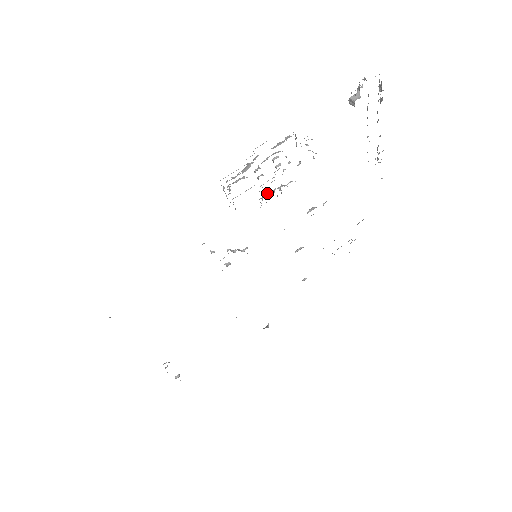
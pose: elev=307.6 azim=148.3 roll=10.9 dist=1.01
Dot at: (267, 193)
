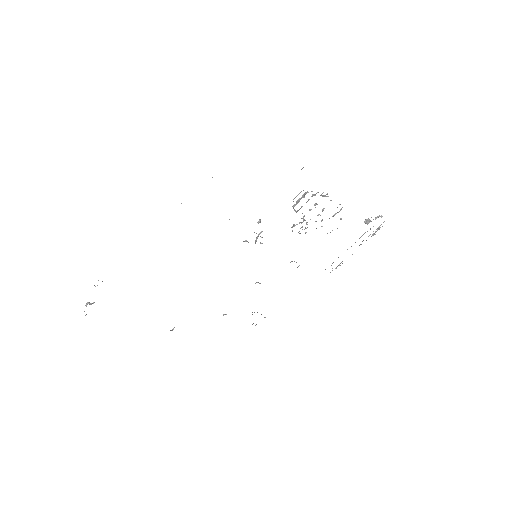
Dot at: occluded
